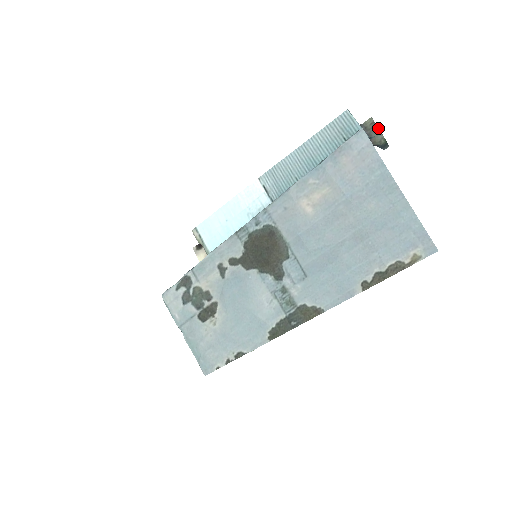
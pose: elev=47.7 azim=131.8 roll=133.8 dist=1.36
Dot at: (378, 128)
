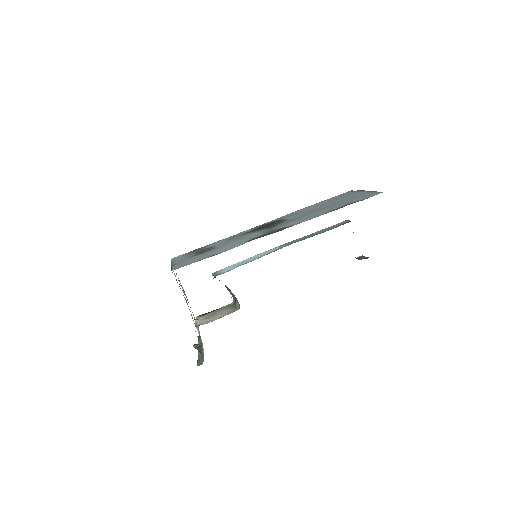
Dot at: (366, 257)
